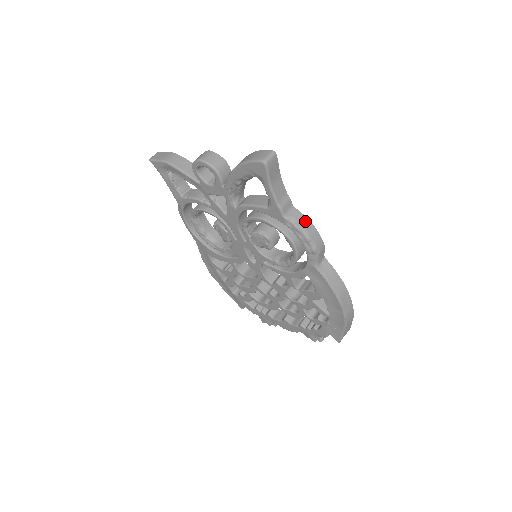
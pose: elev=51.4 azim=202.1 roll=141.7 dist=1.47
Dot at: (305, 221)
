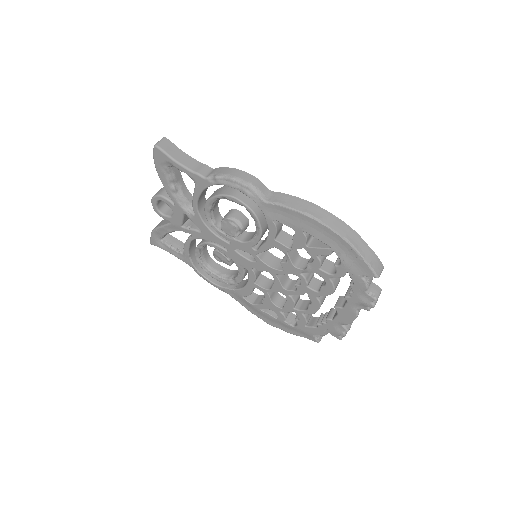
Dot at: (224, 170)
